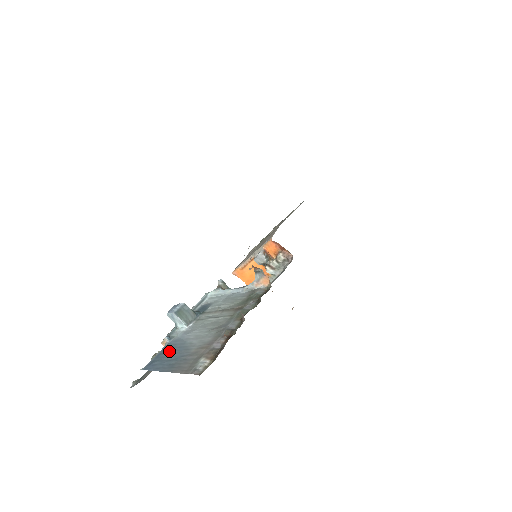
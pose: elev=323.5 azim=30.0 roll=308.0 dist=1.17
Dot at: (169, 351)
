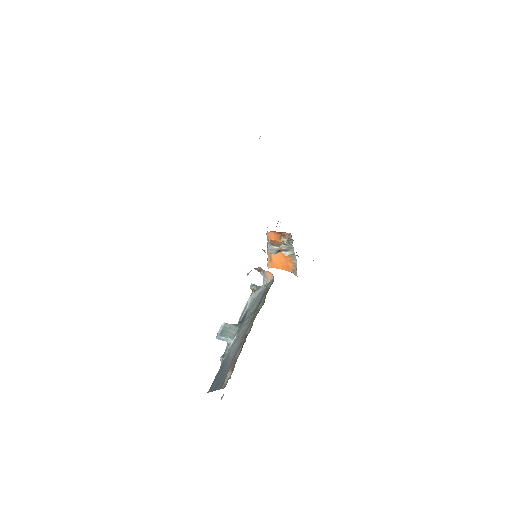
Dot at: (220, 370)
